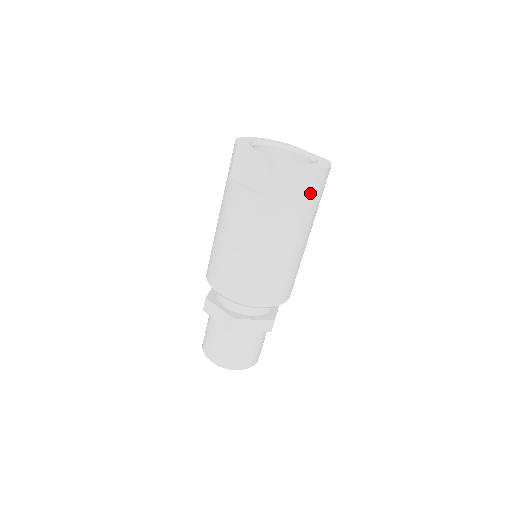
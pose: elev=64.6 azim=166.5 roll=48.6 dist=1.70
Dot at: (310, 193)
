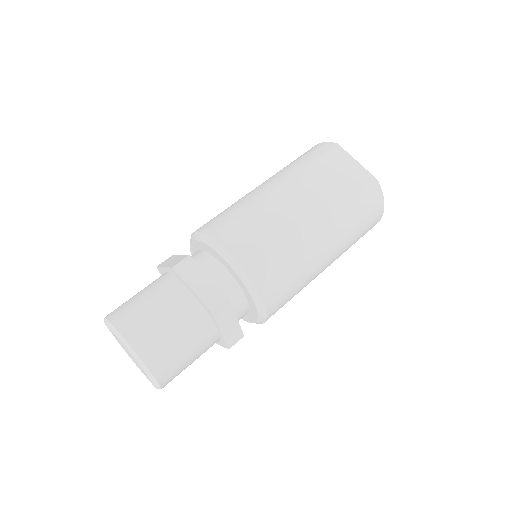
Dot at: (366, 230)
